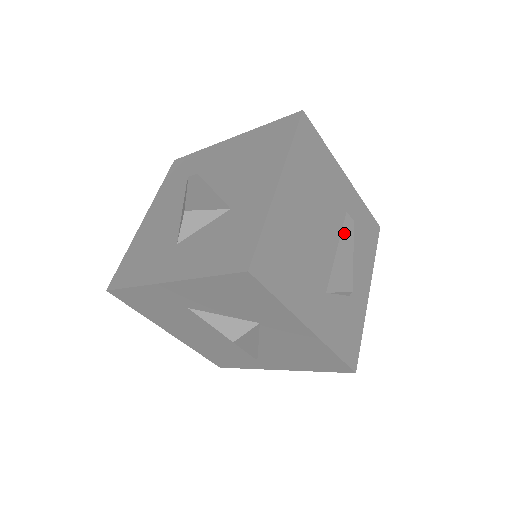
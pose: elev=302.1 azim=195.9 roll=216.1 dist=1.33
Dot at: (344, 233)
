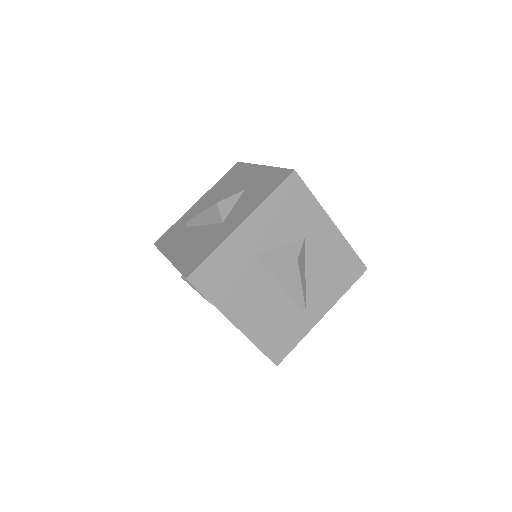
Dot at: occluded
